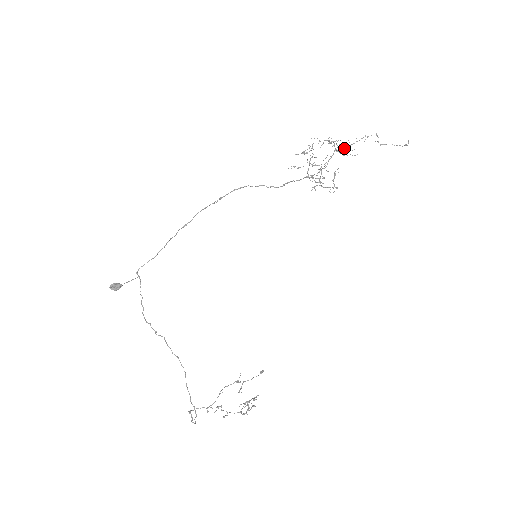
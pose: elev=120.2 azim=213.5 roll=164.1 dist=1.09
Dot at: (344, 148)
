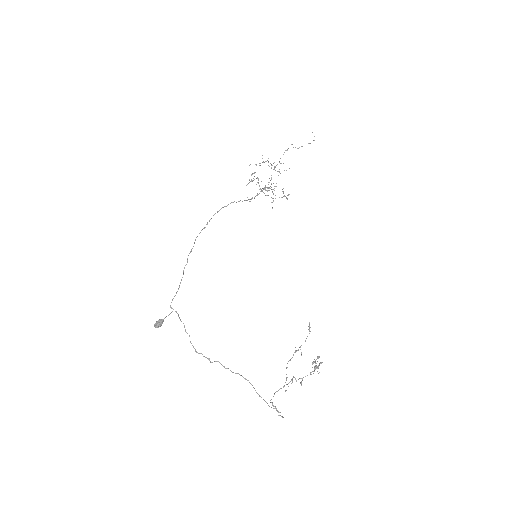
Dot at: (276, 165)
